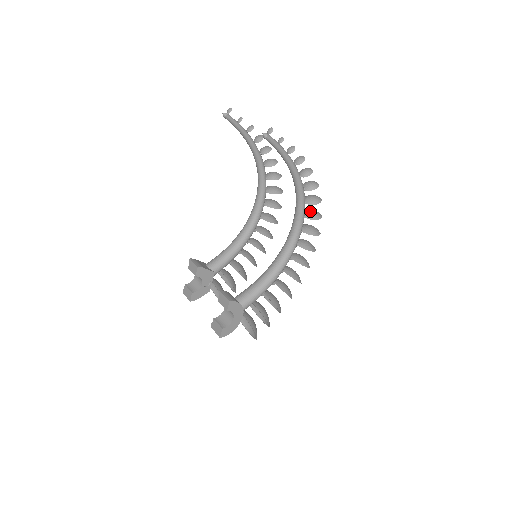
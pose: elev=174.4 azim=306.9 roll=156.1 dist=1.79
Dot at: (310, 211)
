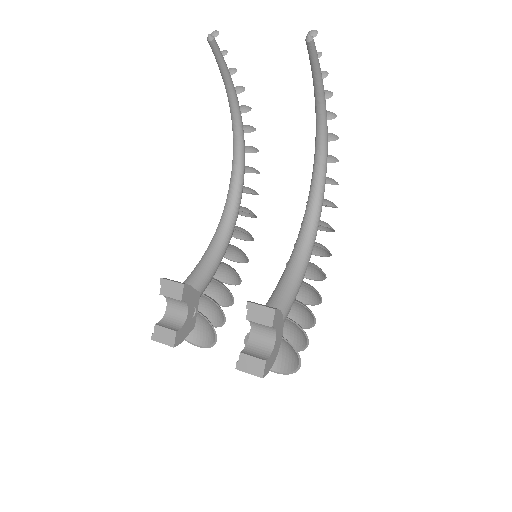
Dot at: occluded
